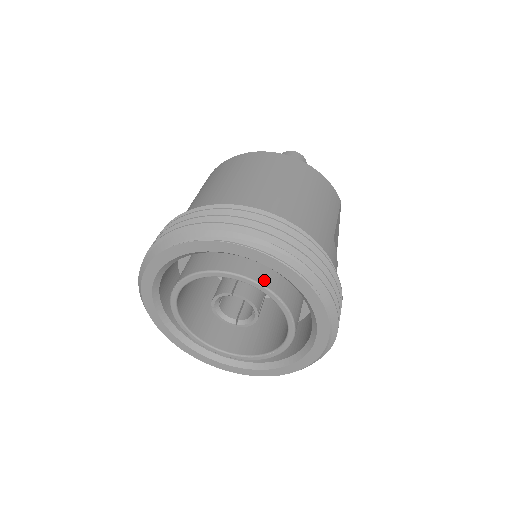
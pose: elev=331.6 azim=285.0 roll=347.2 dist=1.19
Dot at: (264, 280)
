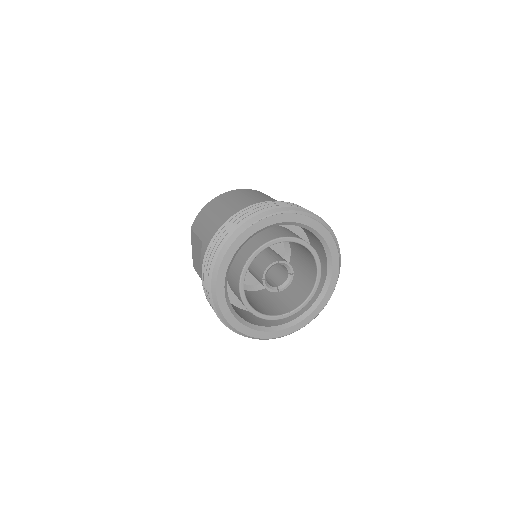
Dot at: (302, 239)
